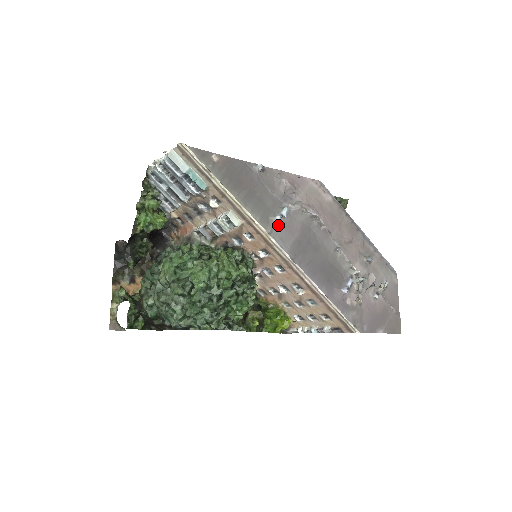
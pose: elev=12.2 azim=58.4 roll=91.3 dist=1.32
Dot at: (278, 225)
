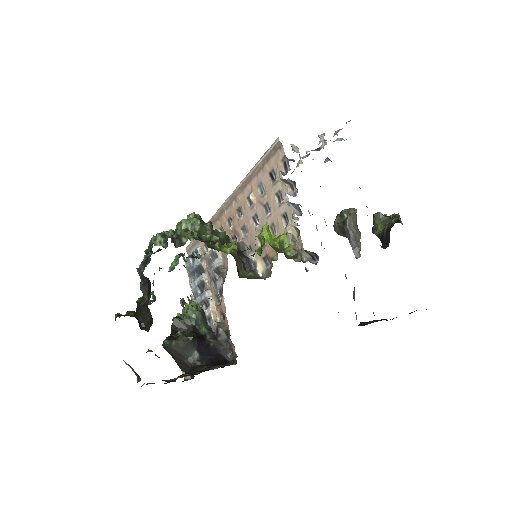
Dot at: occluded
